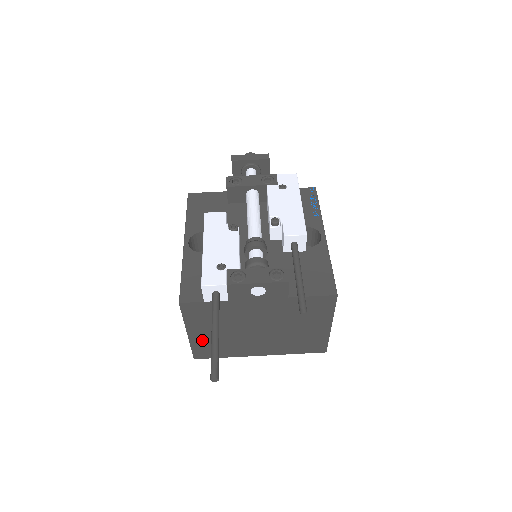
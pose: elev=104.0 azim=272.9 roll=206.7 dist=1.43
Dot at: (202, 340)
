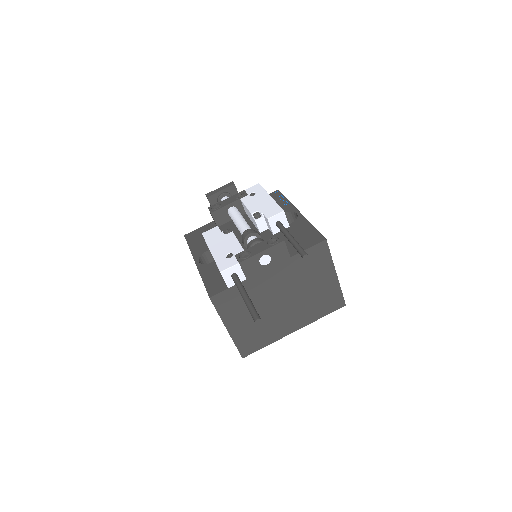
Dot at: (241, 333)
